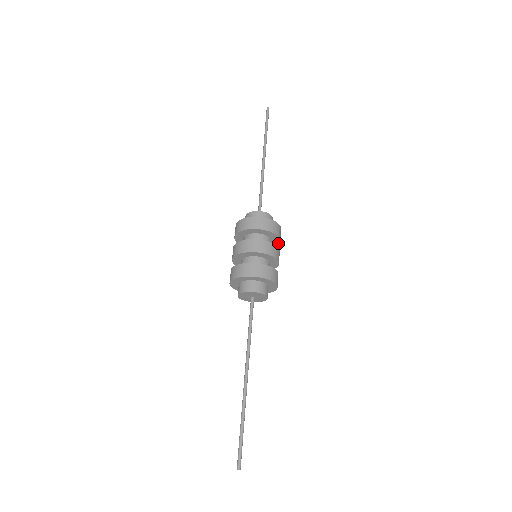
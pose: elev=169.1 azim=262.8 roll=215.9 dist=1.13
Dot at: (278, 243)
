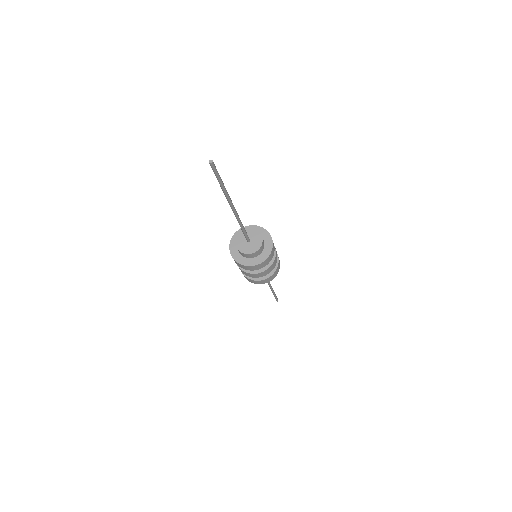
Dot at: (277, 266)
